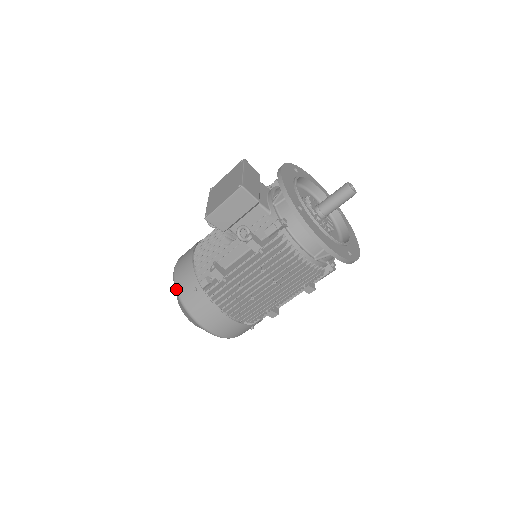
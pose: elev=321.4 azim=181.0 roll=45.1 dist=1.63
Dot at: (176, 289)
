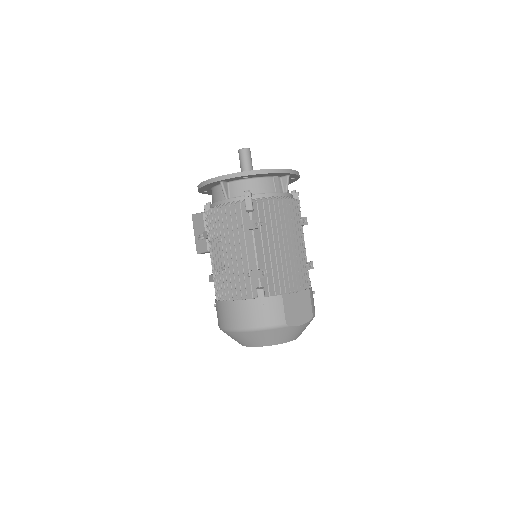
Dot at: occluded
